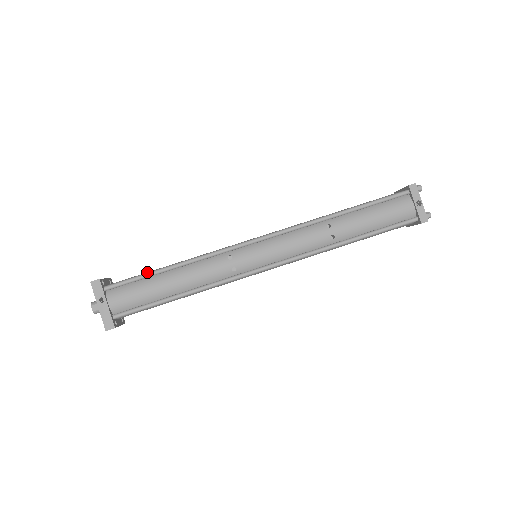
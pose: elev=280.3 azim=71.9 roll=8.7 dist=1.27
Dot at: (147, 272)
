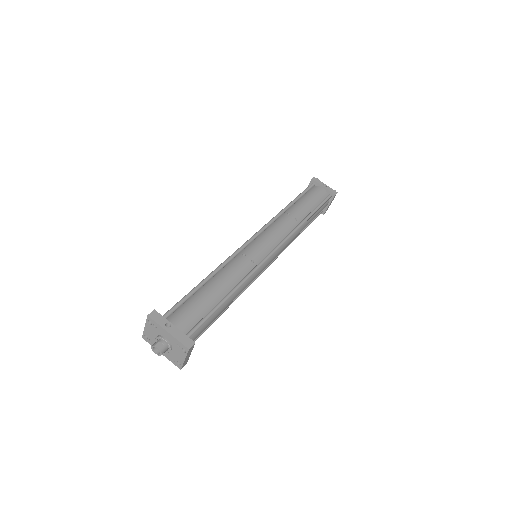
Dot at: occluded
